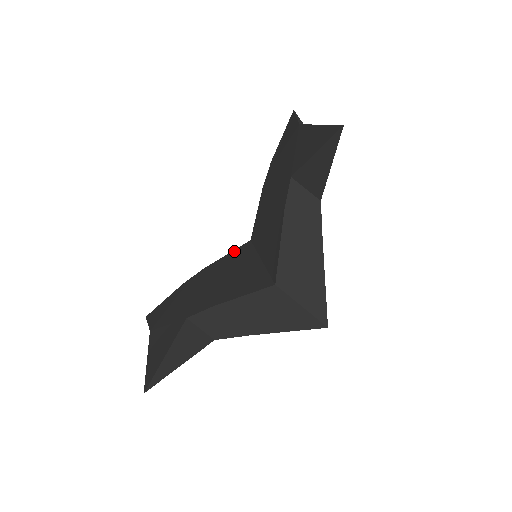
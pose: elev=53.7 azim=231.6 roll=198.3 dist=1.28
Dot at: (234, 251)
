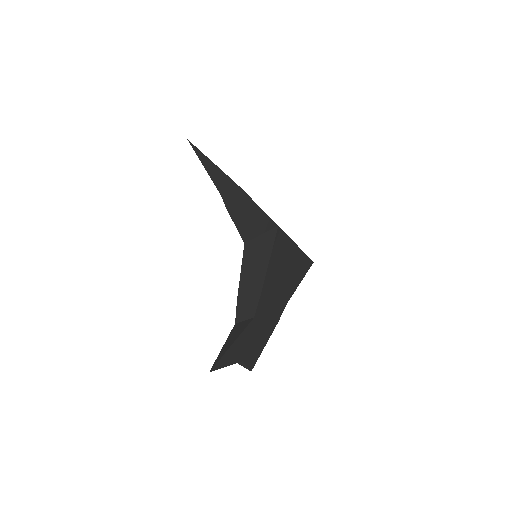
Dot at: occluded
